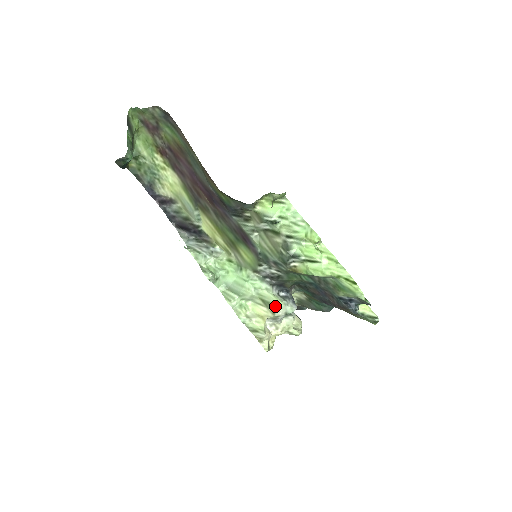
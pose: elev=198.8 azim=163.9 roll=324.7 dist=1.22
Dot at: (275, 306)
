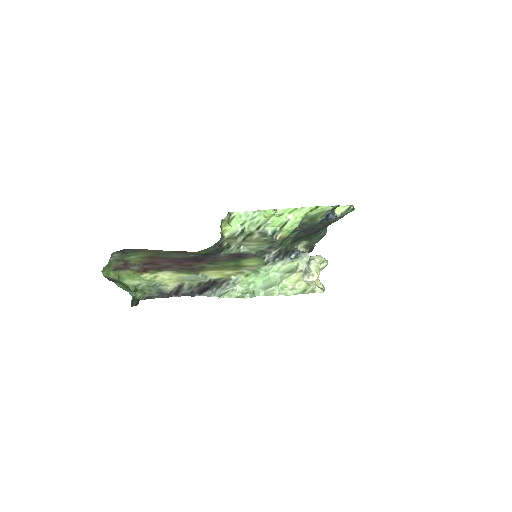
Dot at: (297, 267)
